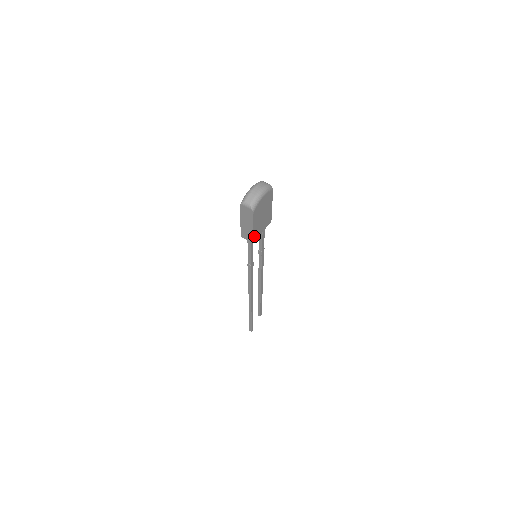
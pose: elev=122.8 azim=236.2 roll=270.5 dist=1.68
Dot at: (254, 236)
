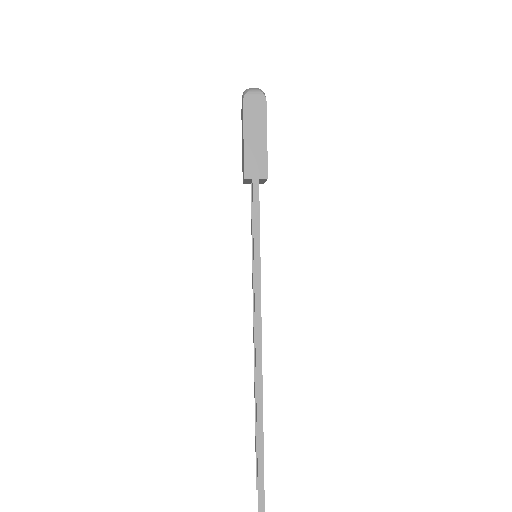
Dot at: (266, 163)
